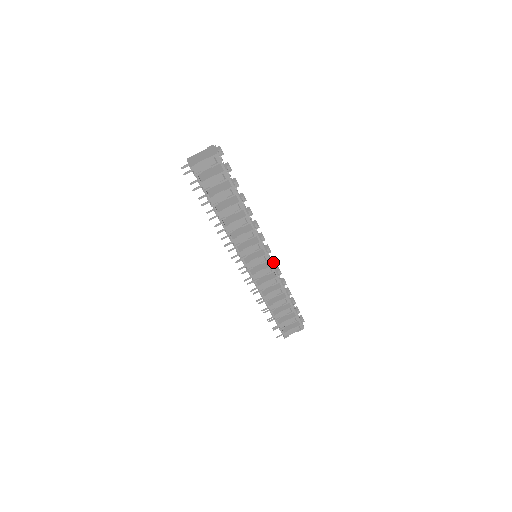
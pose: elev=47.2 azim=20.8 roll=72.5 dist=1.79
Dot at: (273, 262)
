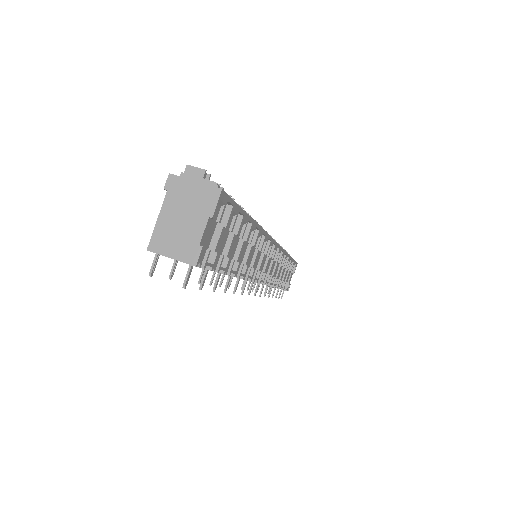
Dot at: occluded
